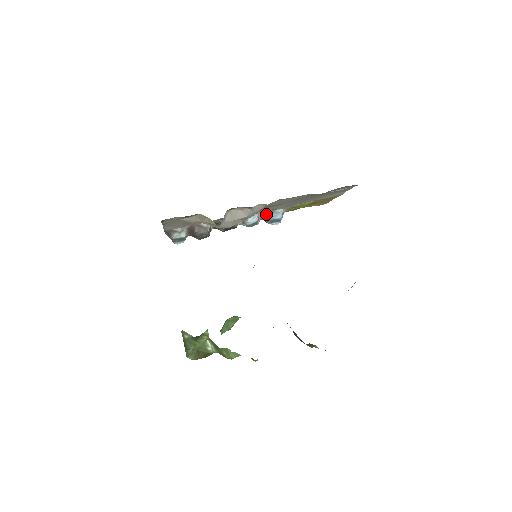
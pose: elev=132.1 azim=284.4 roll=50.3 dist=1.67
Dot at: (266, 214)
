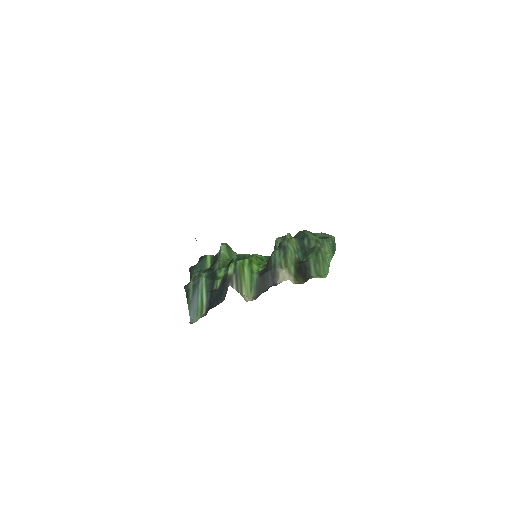
Dot at: occluded
